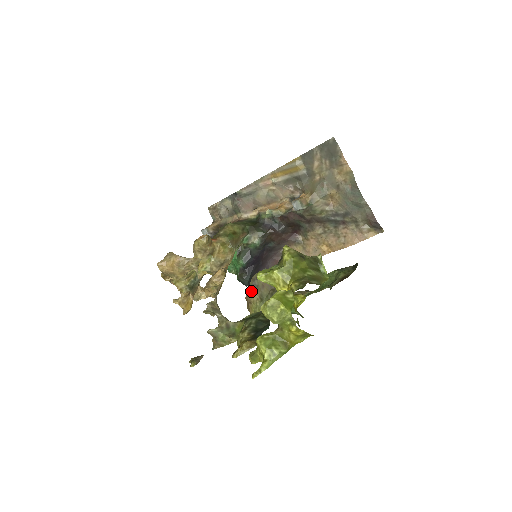
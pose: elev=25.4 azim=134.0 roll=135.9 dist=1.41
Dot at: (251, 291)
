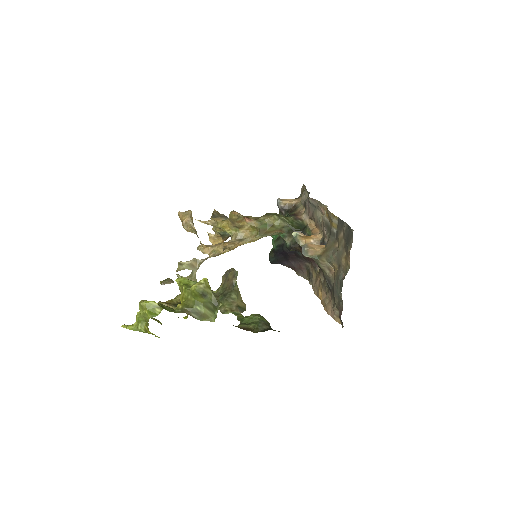
Dot at: (224, 275)
